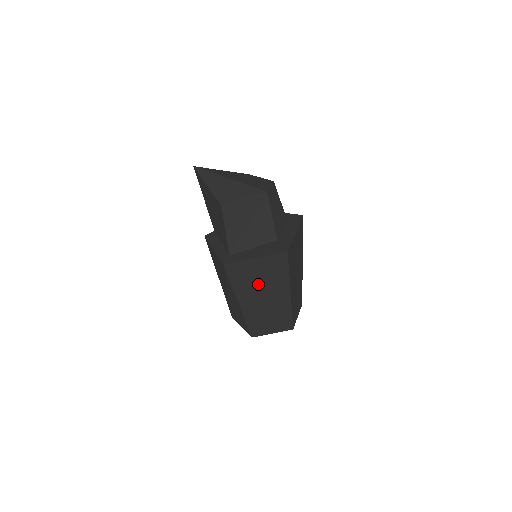
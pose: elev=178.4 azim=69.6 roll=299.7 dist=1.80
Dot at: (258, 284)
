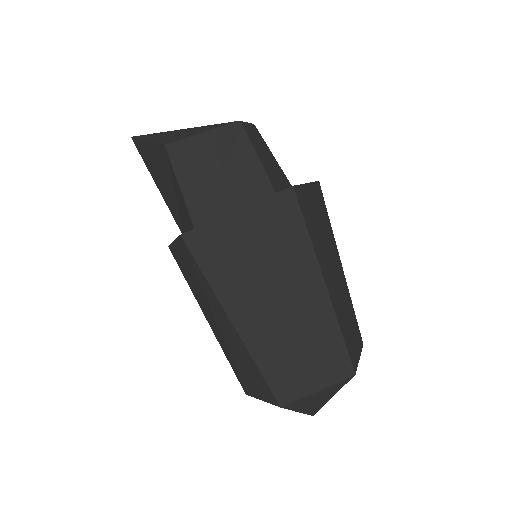
Dot at: (258, 272)
